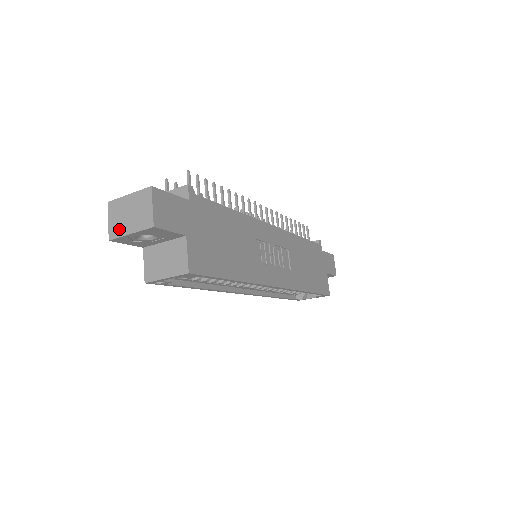
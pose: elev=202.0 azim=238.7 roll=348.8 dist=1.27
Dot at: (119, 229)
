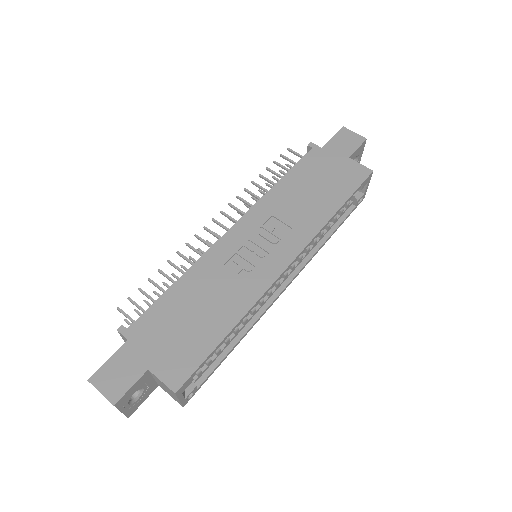
Dot at: occluded
